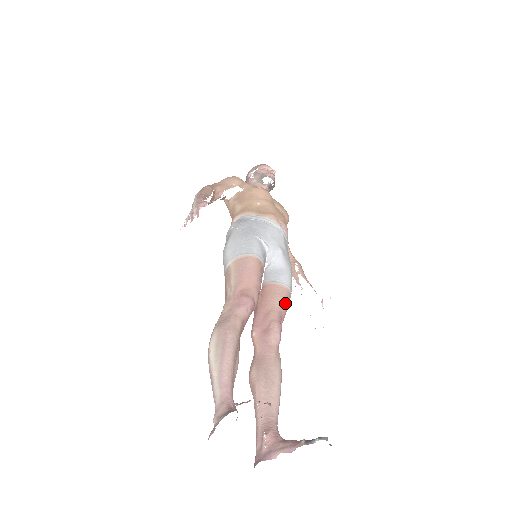
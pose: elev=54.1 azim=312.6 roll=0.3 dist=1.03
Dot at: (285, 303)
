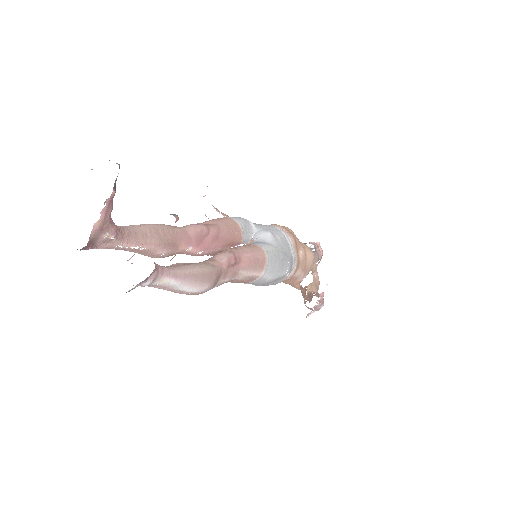
Dot at: (252, 252)
